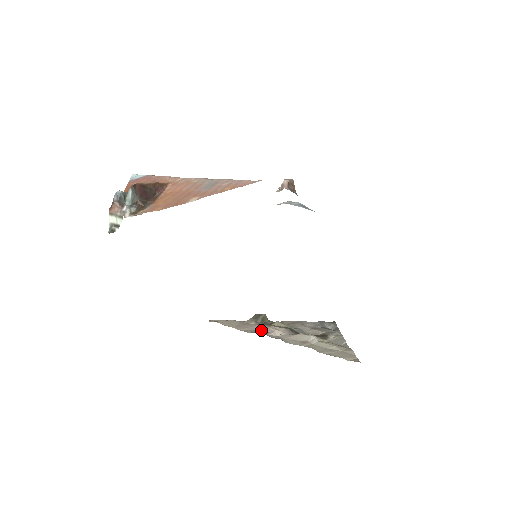
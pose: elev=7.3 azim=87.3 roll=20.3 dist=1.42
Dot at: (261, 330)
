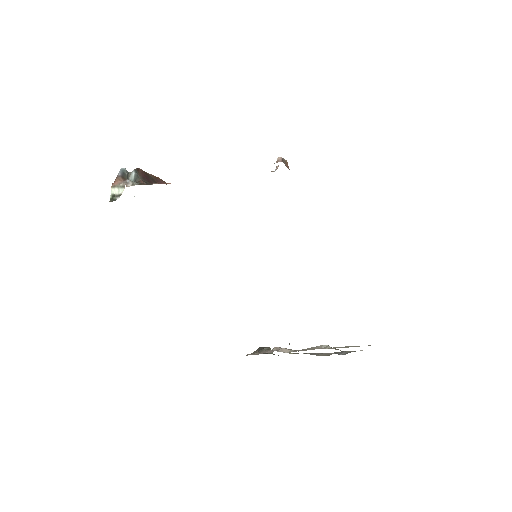
Dot at: (266, 352)
